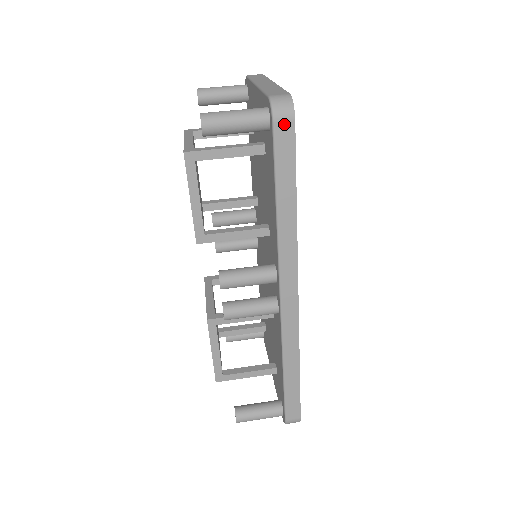
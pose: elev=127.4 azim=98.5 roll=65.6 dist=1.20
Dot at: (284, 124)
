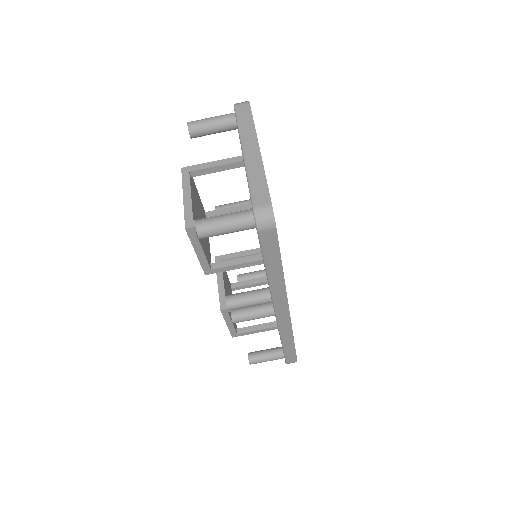
Dot at: (267, 232)
